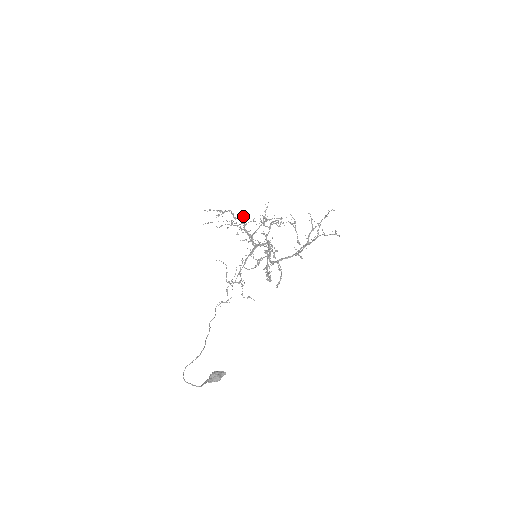
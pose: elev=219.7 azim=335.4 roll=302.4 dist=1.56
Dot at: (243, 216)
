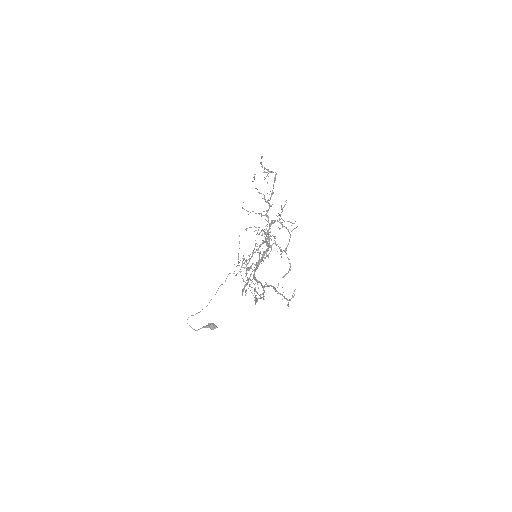
Dot at: (267, 201)
